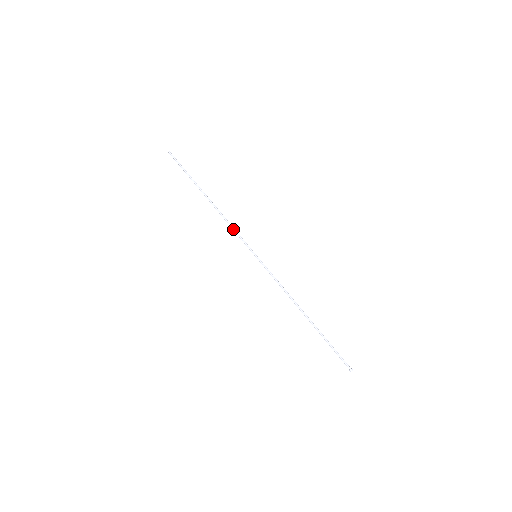
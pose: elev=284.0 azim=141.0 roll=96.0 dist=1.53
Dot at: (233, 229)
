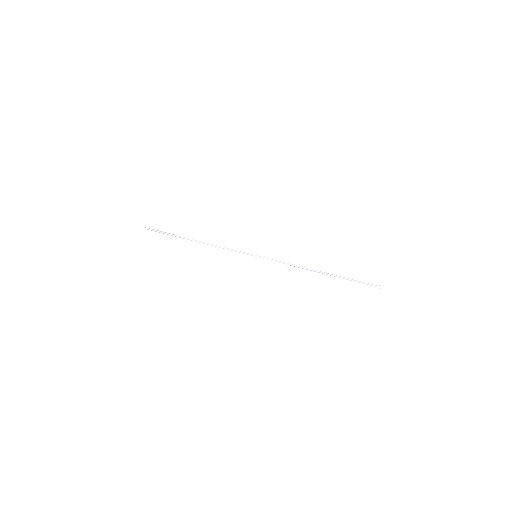
Dot at: (227, 249)
